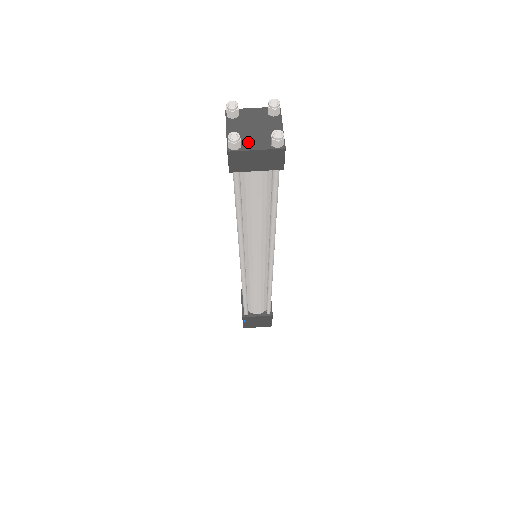
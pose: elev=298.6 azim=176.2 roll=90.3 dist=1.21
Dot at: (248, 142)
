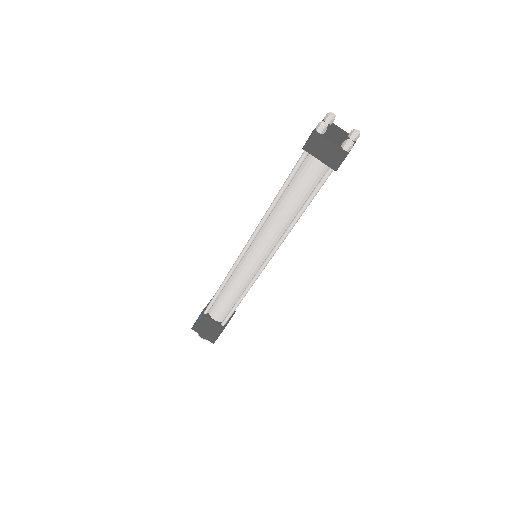
Dot at: occluded
